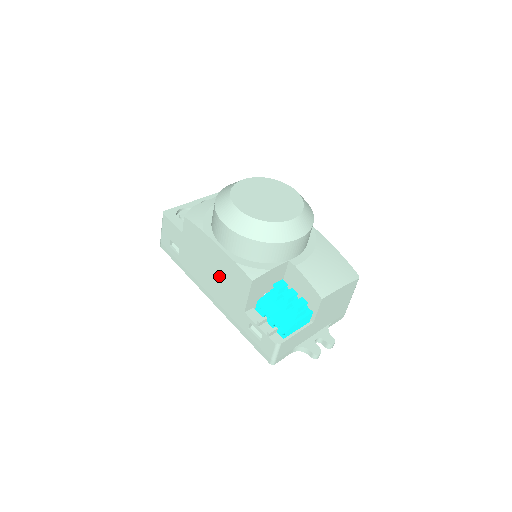
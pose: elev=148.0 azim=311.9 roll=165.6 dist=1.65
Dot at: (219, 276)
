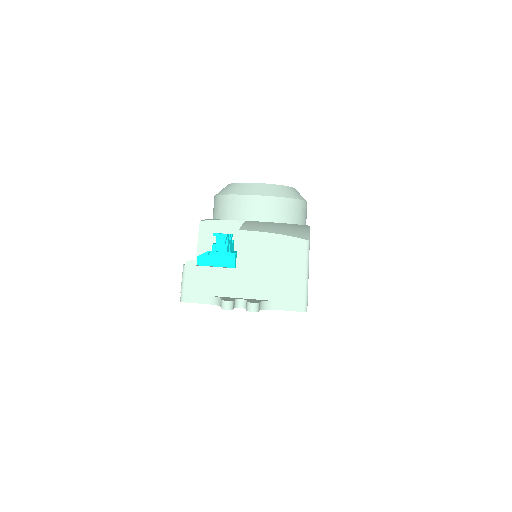
Dot at: occluded
